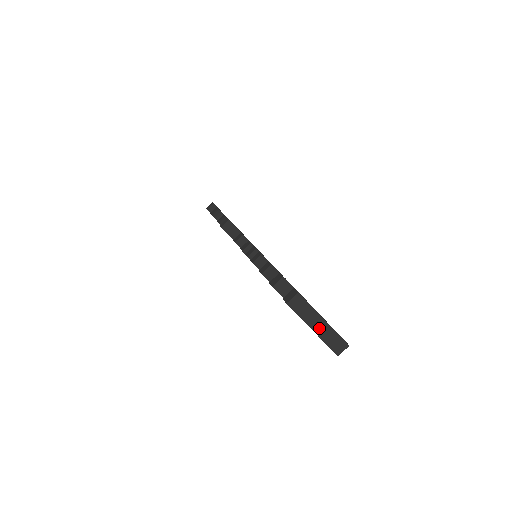
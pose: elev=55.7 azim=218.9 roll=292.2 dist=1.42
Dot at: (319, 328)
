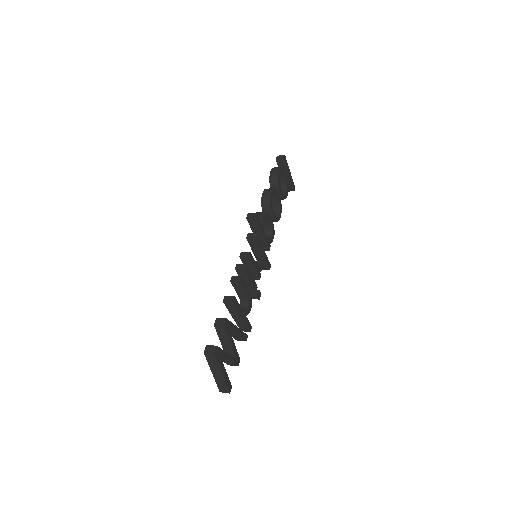
Dot at: (217, 375)
